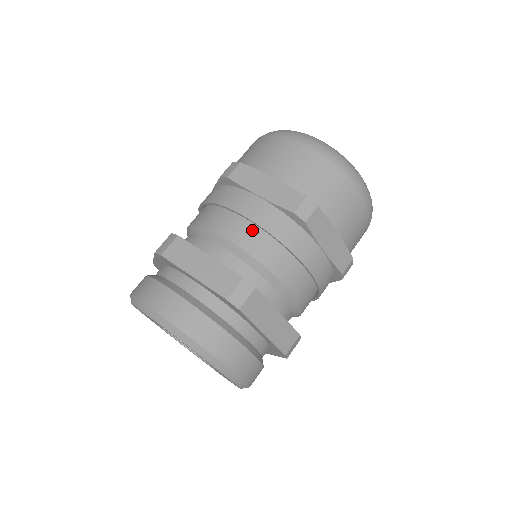
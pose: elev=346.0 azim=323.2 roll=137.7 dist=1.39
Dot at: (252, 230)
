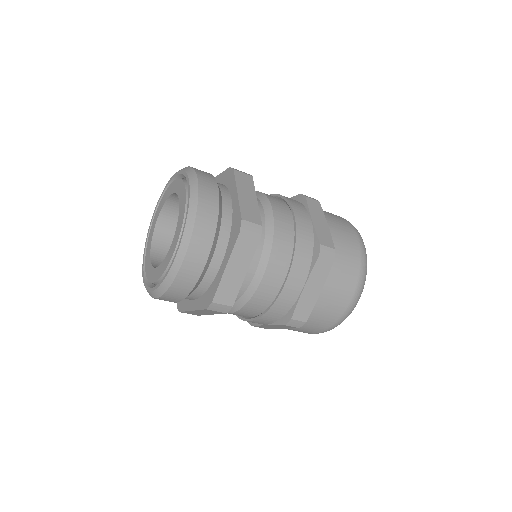
Dot at: occluded
